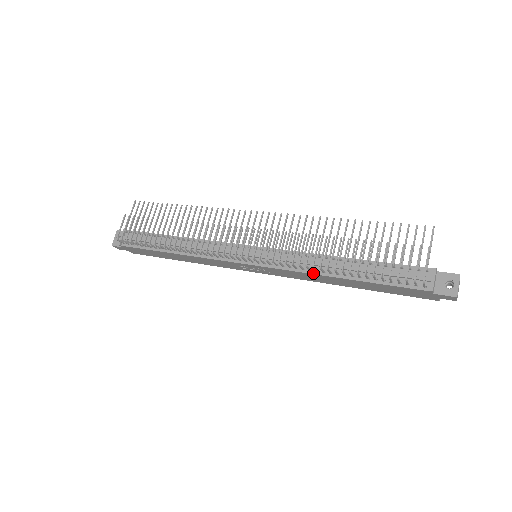
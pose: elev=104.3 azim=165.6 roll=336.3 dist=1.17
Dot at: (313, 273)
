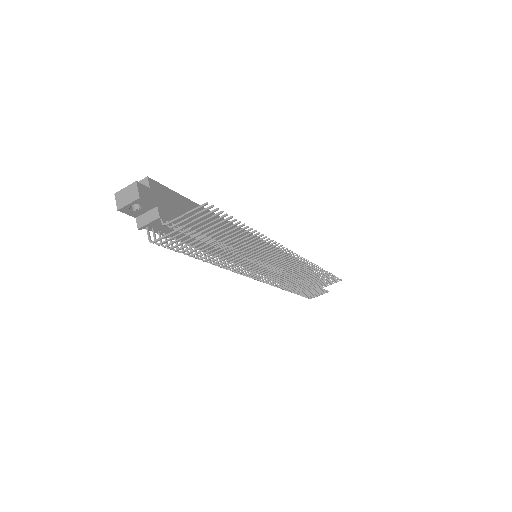
Dot at: occluded
